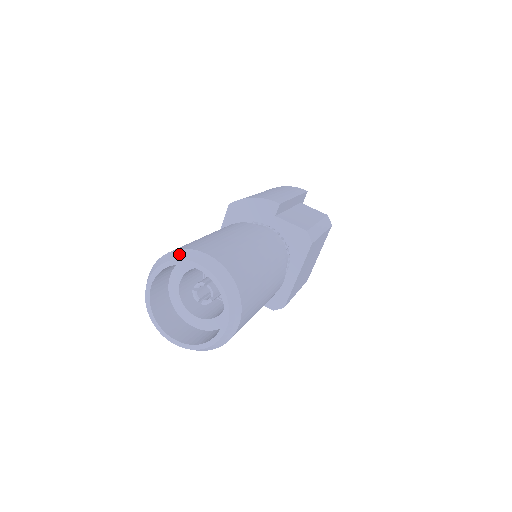
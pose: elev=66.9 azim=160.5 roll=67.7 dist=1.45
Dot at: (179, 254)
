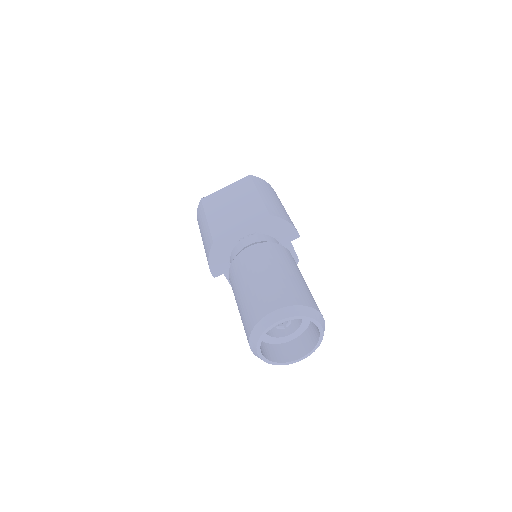
Dot at: (313, 313)
